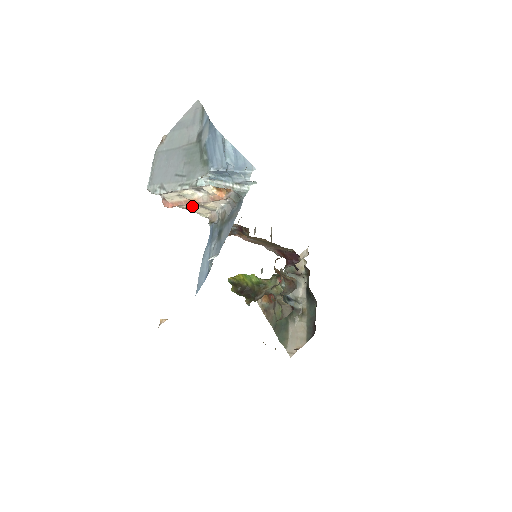
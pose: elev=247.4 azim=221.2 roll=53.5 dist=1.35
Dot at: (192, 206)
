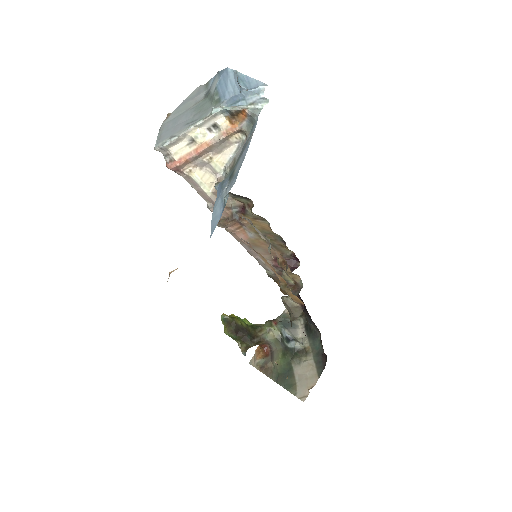
Dot at: (198, 170)
